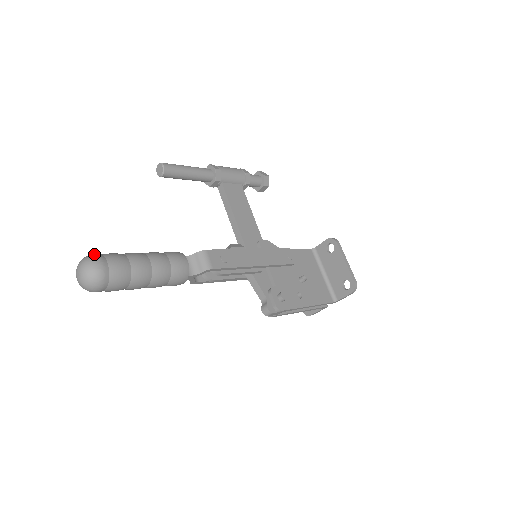
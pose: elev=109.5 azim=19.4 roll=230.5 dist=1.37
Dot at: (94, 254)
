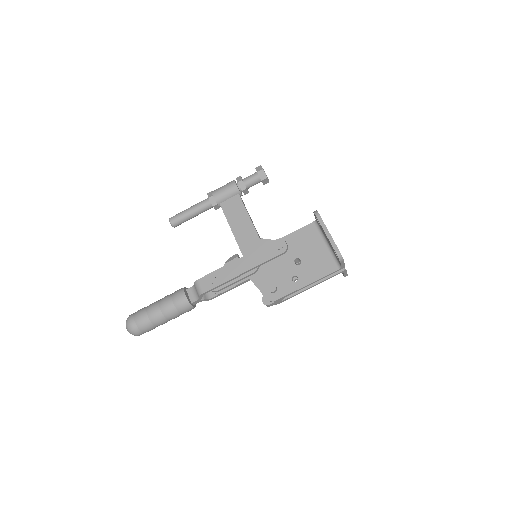
Dot at: (130, 315)
